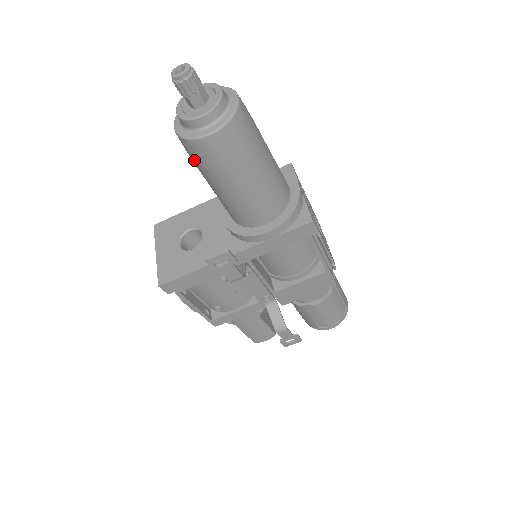
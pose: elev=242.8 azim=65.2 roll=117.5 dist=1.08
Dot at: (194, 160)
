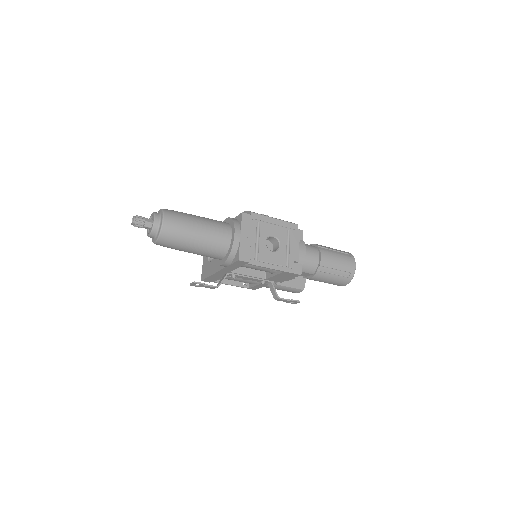
Dot at: occluded
